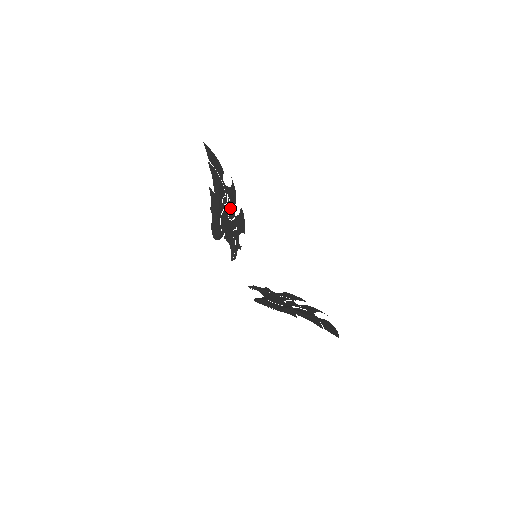
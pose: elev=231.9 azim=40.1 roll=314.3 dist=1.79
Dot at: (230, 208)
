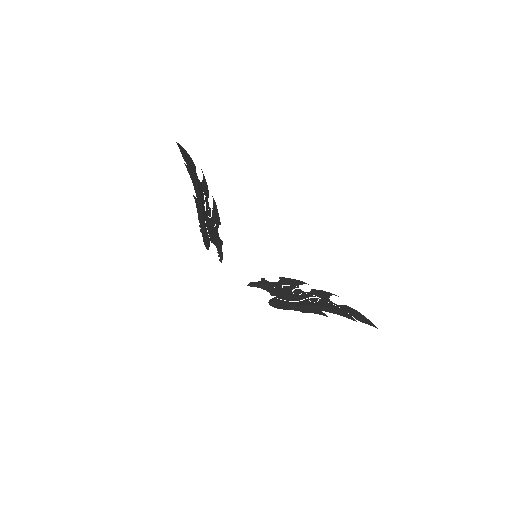
Dot at: (207, 205)
